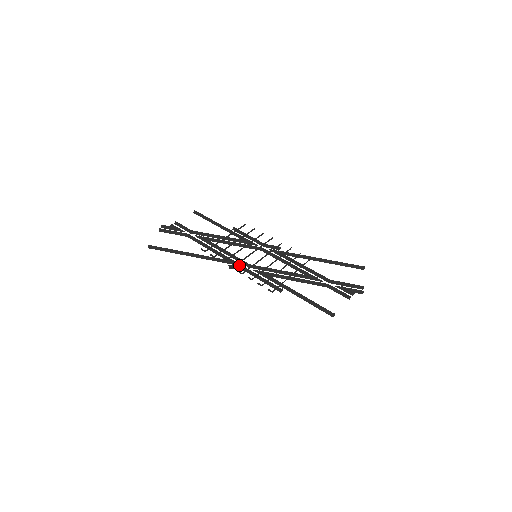
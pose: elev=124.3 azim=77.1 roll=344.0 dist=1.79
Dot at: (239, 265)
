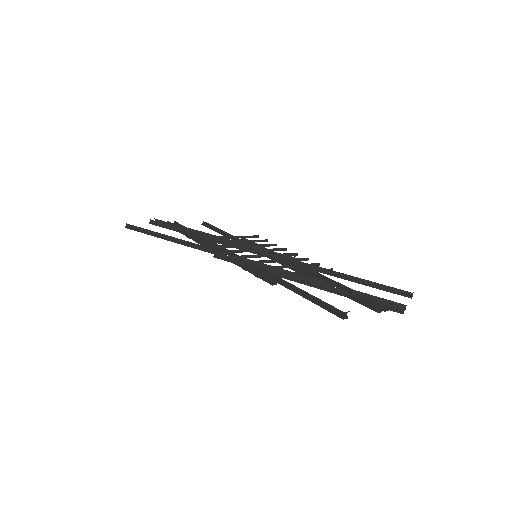
Dot at: occluded
